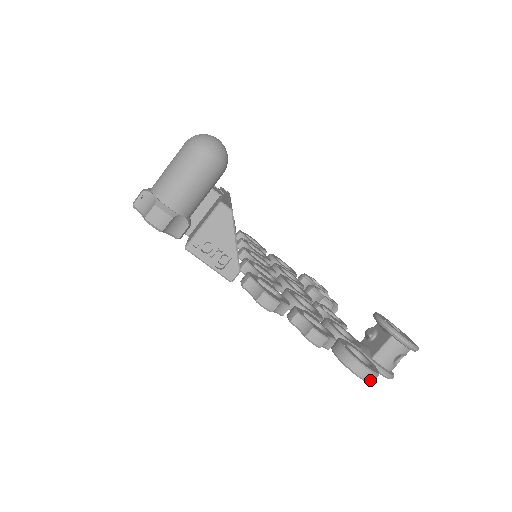
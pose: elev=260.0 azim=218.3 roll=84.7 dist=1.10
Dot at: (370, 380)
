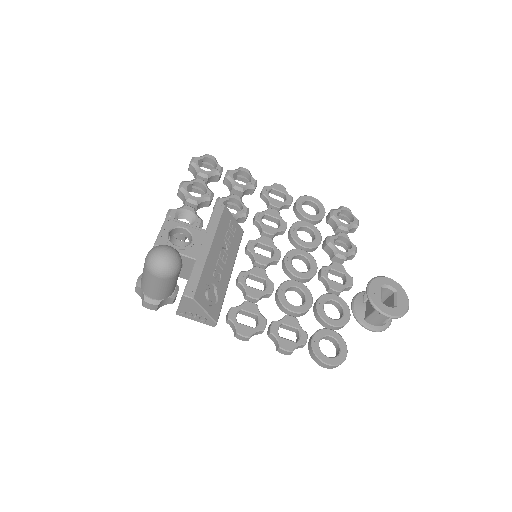
Dot at: (334, 367)
